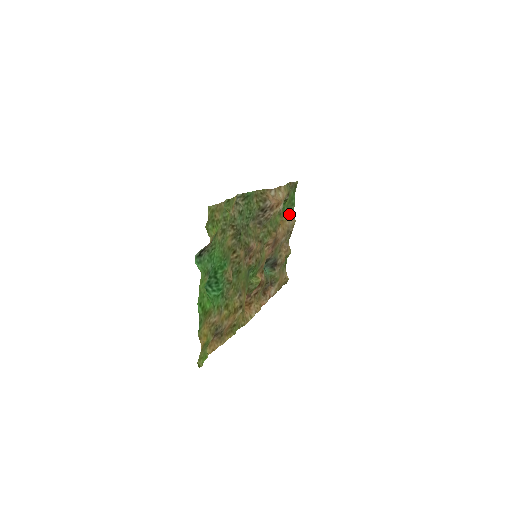
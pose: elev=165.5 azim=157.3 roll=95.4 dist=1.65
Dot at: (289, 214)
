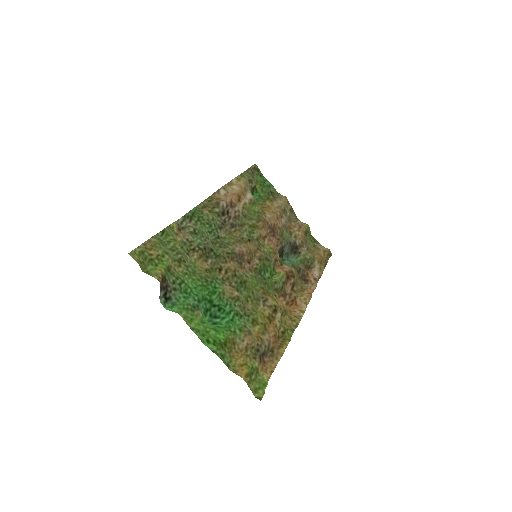
Dot at: (272, 197)
